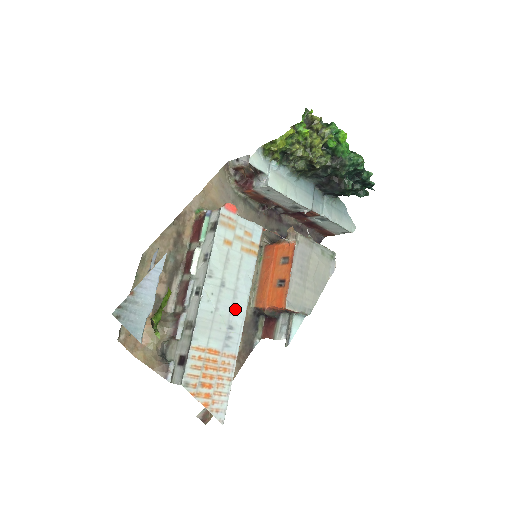
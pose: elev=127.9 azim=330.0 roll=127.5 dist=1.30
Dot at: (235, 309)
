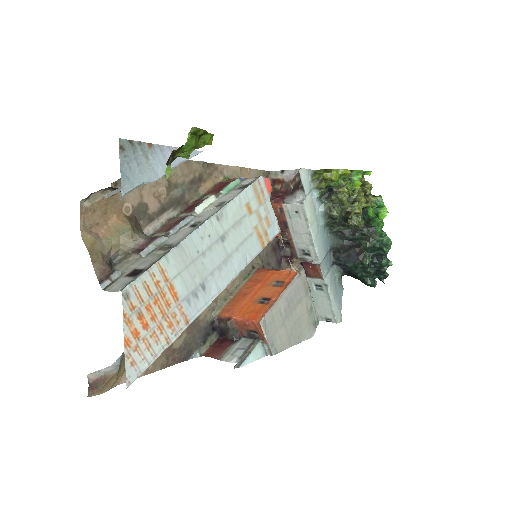
Dot at: (218, 274)
